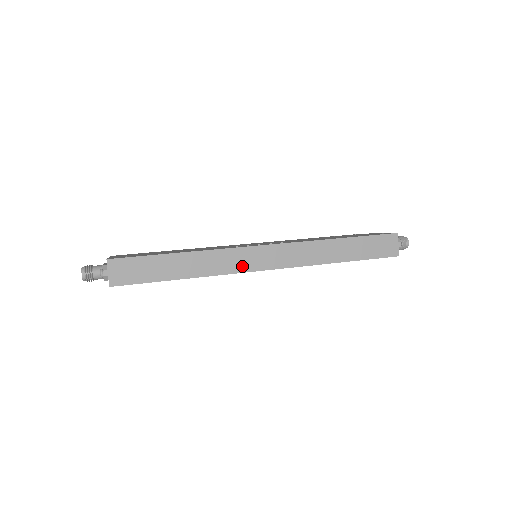
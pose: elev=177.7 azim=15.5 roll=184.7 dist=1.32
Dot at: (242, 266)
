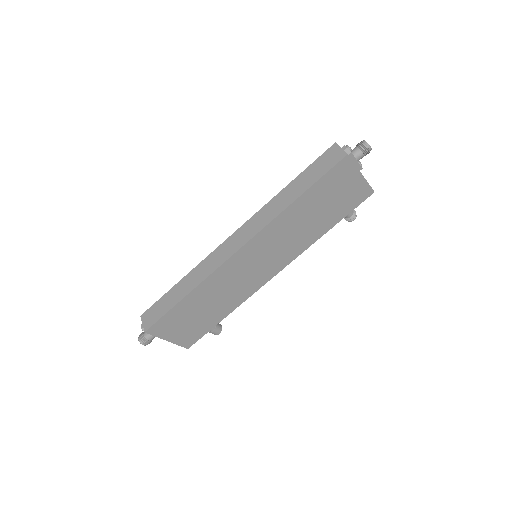
Dot at: (221, 260)
